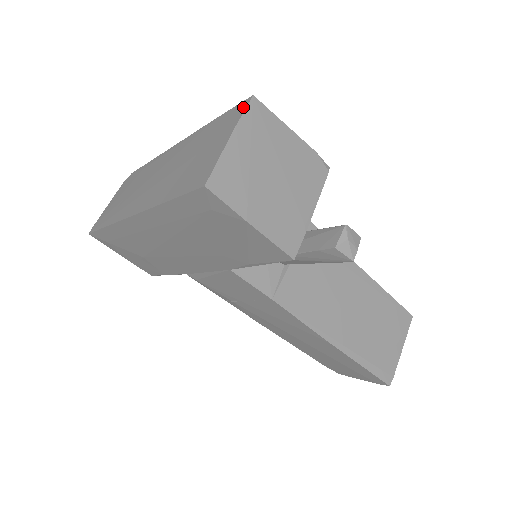
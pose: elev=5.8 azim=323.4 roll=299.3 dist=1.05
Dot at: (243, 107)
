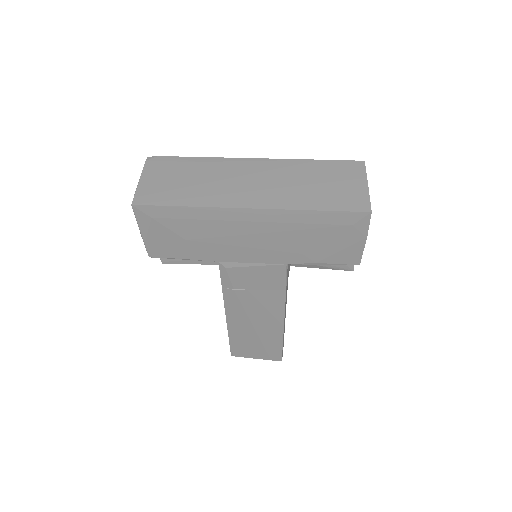
Dot at: (361, 166)
